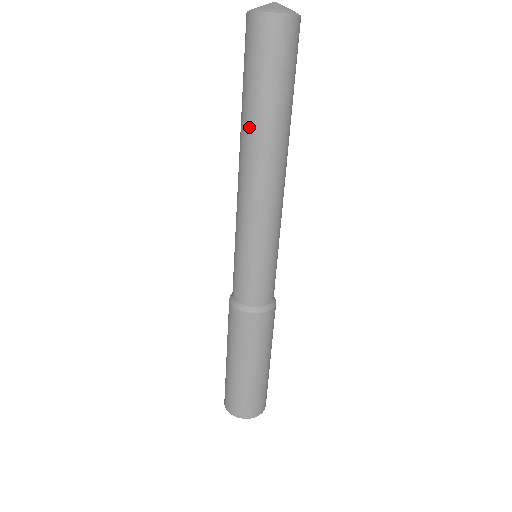
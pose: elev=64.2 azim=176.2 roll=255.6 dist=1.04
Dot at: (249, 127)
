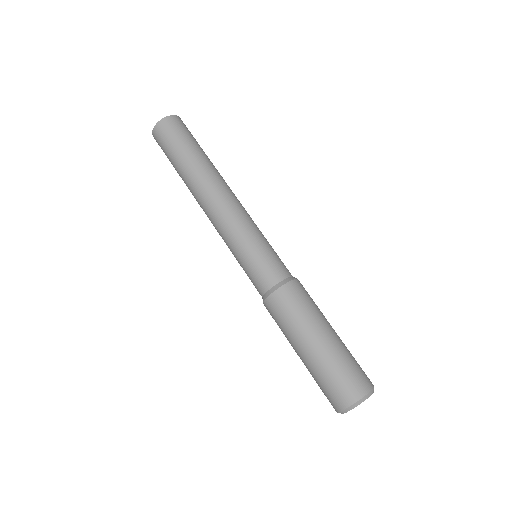
Dot at: (200, 167)
